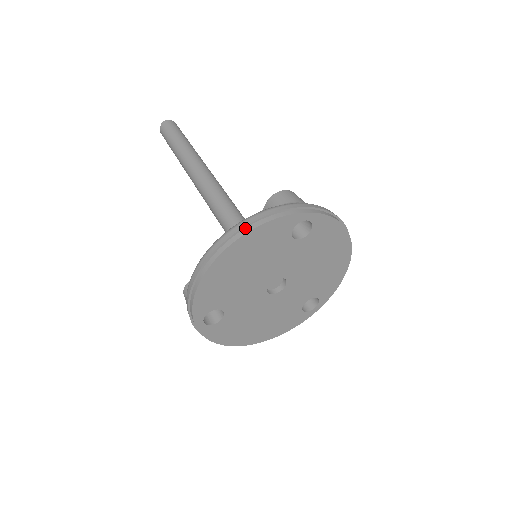
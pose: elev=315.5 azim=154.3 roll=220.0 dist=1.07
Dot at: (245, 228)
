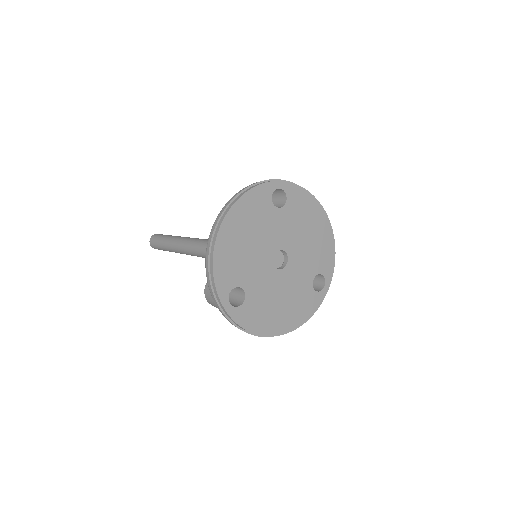
Dot at: (233, 200)
